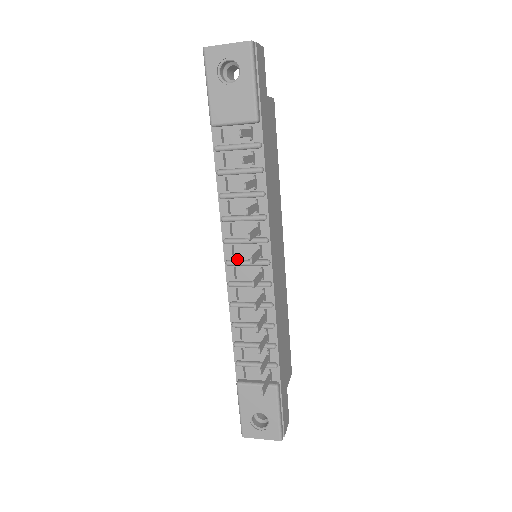
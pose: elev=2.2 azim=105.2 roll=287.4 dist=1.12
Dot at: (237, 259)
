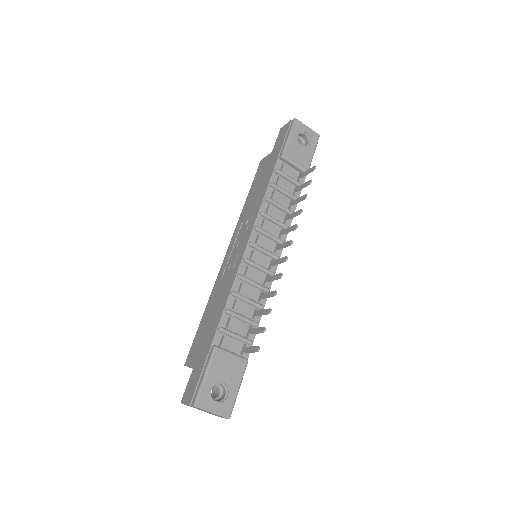
Dot at: (257, 245)
